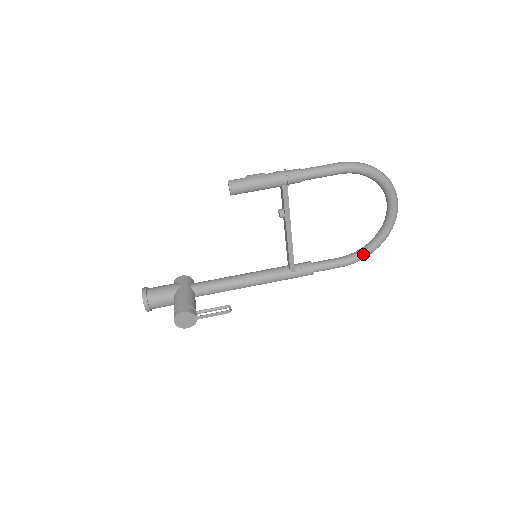
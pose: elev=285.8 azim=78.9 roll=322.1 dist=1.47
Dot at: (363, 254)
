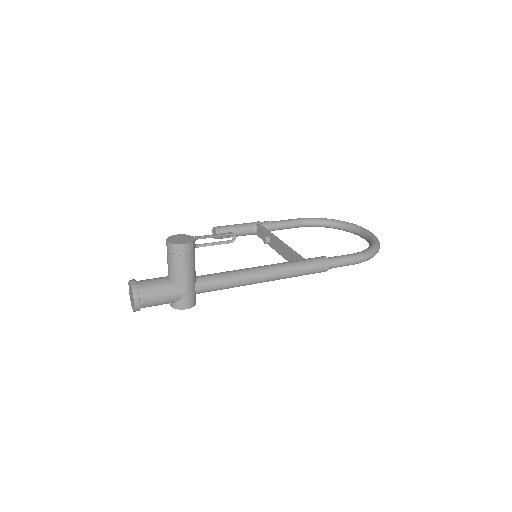
Dot at: (367, 248)
